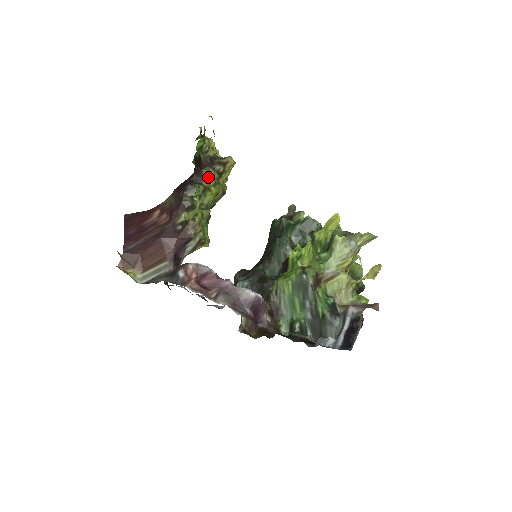
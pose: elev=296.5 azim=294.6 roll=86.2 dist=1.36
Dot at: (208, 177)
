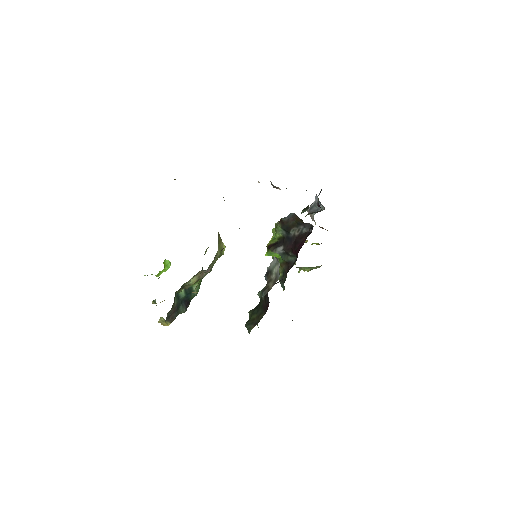
Dot at: occluded
